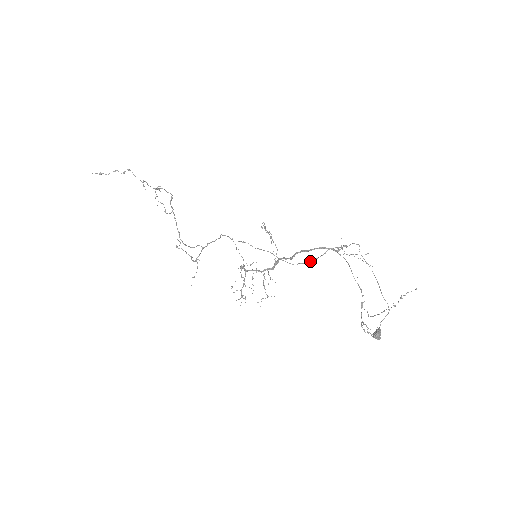
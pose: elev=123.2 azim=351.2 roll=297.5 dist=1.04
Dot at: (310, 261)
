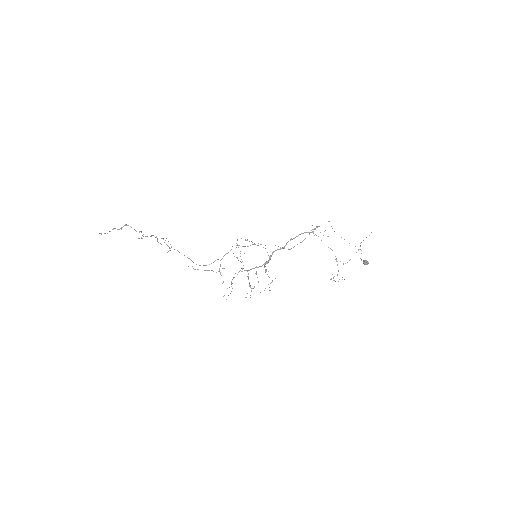
Dot at: occluded
